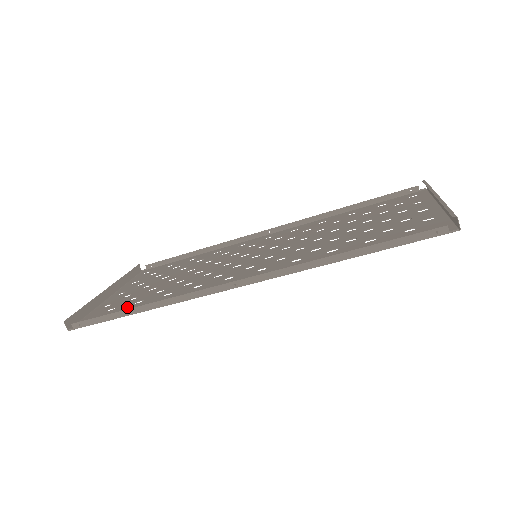
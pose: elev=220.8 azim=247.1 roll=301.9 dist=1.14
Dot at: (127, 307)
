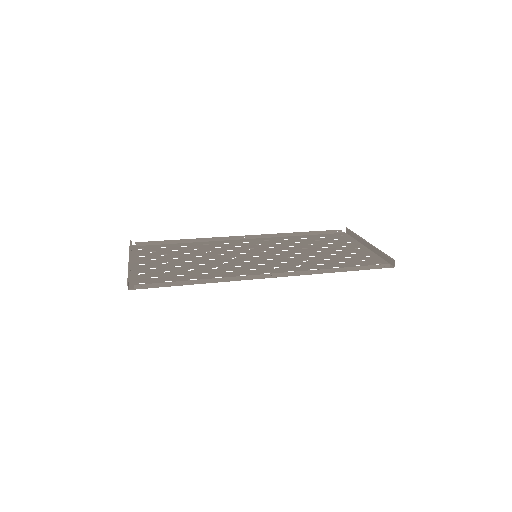
Dot at: (173, 278)
